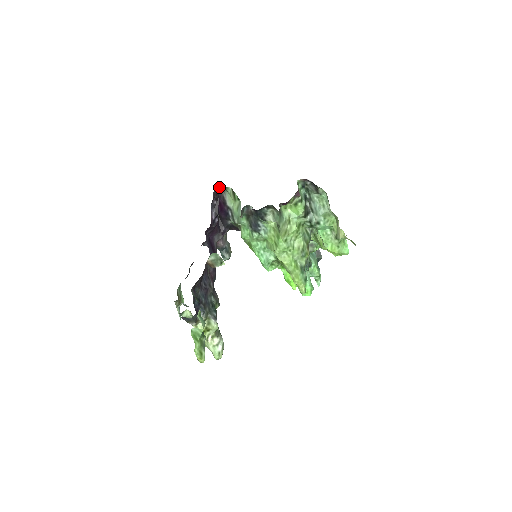
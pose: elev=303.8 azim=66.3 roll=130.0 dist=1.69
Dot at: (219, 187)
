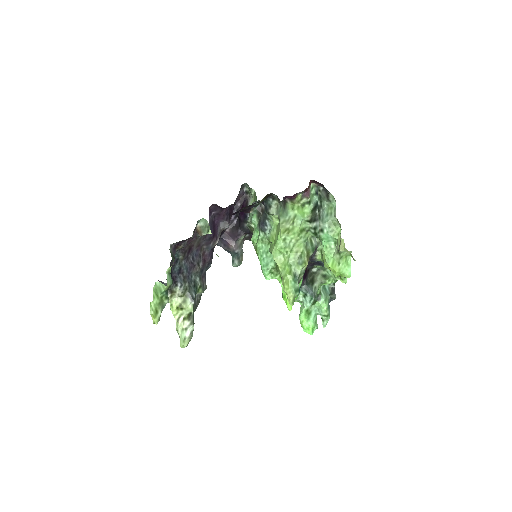
Dot at: (246, 190)
